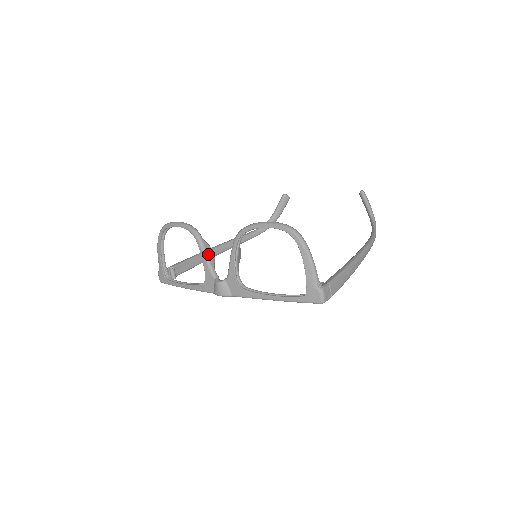
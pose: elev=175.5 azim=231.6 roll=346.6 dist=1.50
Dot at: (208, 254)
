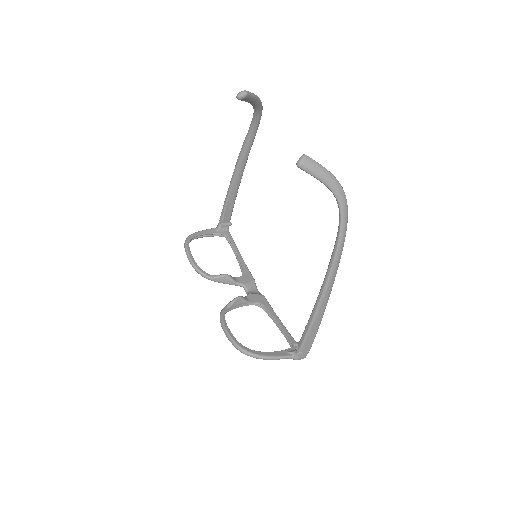
Dot at: (224, 282)
